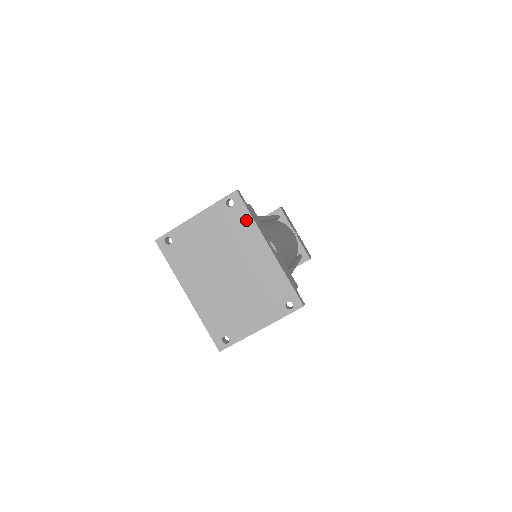
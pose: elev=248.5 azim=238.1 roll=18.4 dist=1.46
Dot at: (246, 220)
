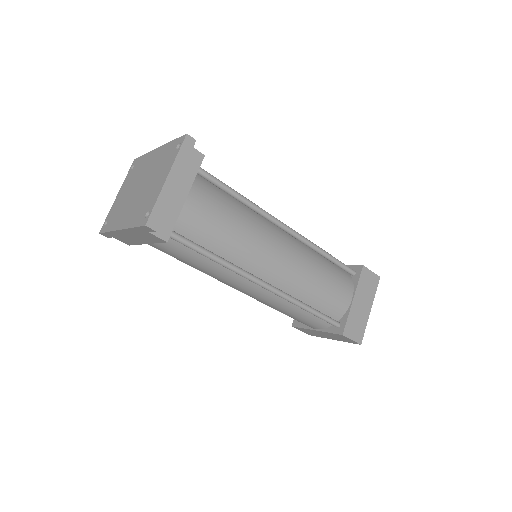
Dot at: (142, 159)
